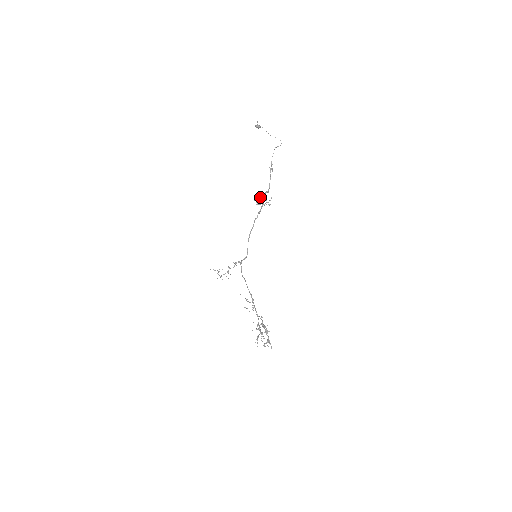
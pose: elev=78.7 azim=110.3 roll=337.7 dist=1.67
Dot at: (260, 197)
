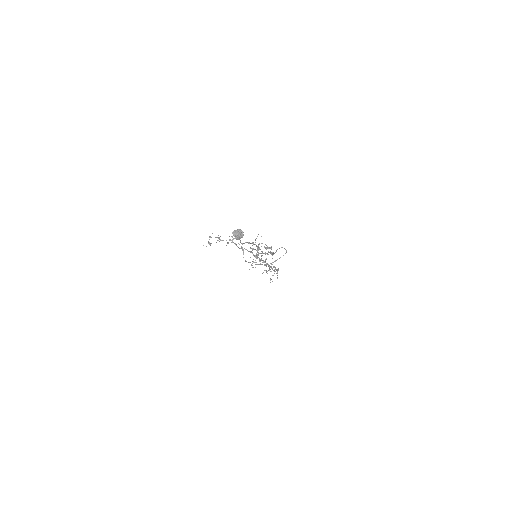
Dot at: (257, 256)
